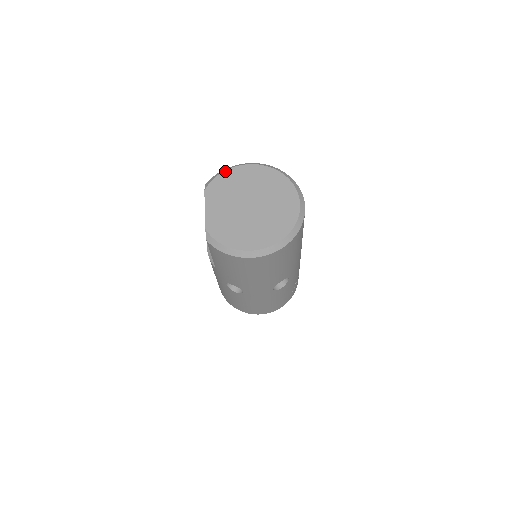
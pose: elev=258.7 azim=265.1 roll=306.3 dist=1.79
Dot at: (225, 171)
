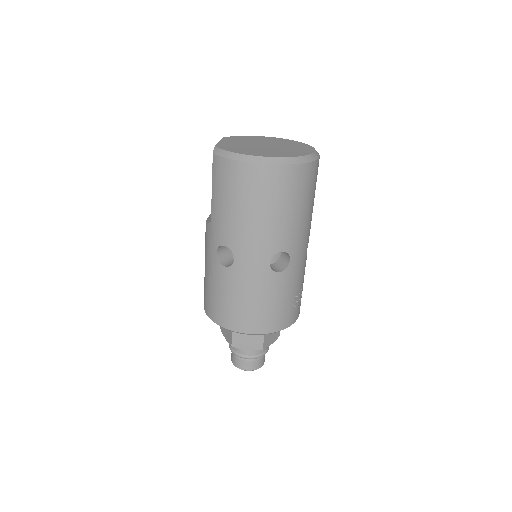
Dot at: (246, 136)
